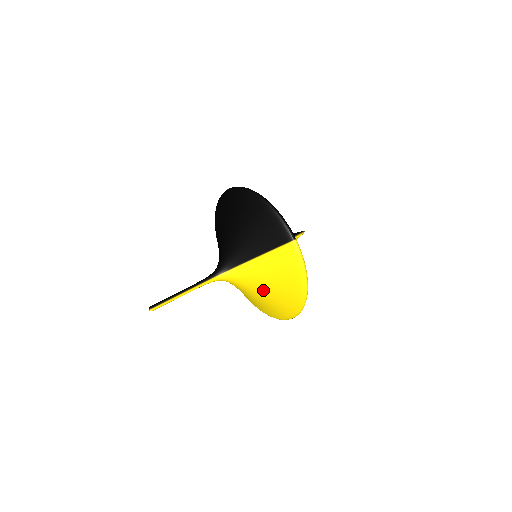
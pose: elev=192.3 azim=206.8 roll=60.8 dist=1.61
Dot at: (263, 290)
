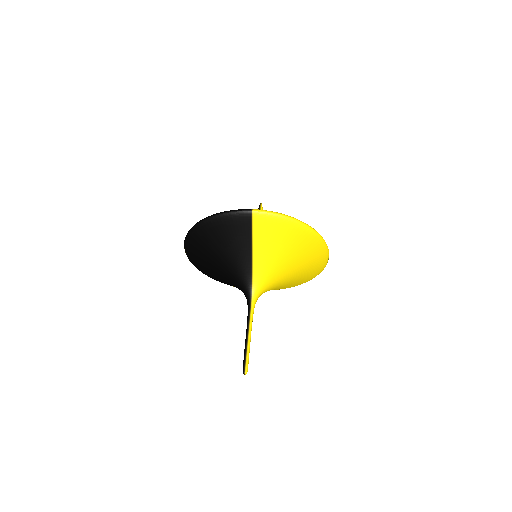
Dot at: (286, 265)
